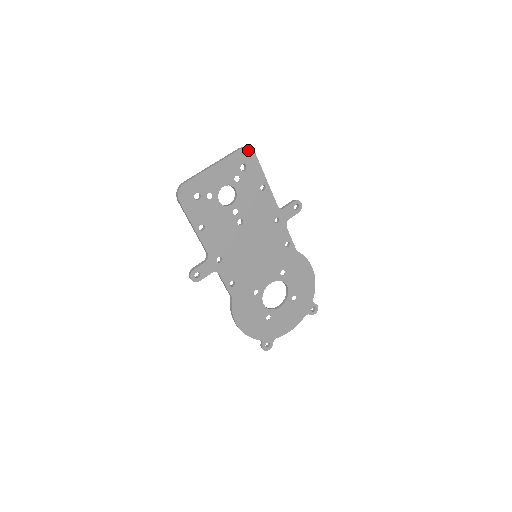
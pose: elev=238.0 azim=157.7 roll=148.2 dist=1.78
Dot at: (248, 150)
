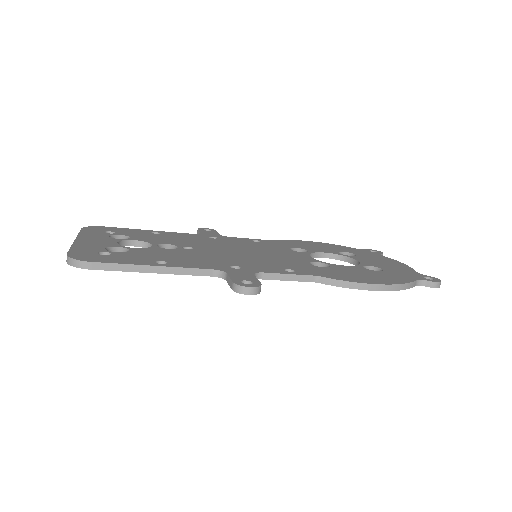
Dot at: (76, 265)
